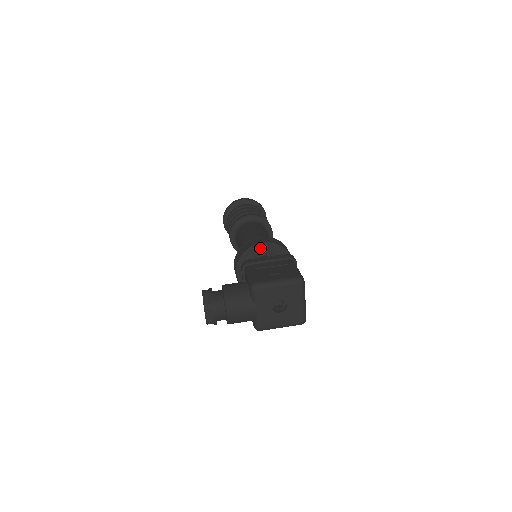
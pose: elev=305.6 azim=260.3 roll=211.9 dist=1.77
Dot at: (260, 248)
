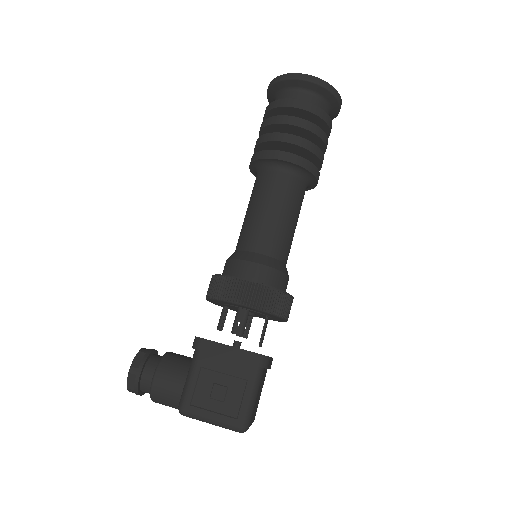
Dot at: (237, 305)
